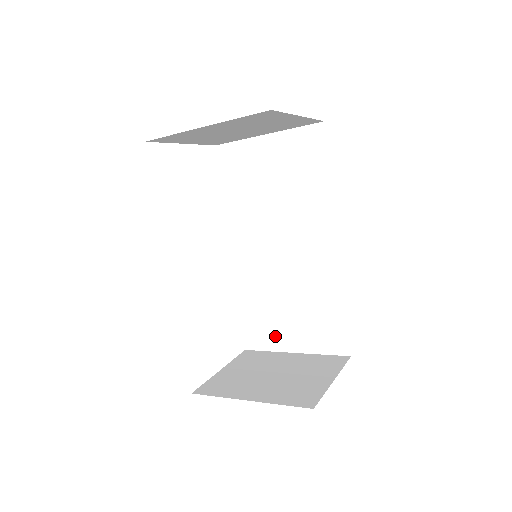
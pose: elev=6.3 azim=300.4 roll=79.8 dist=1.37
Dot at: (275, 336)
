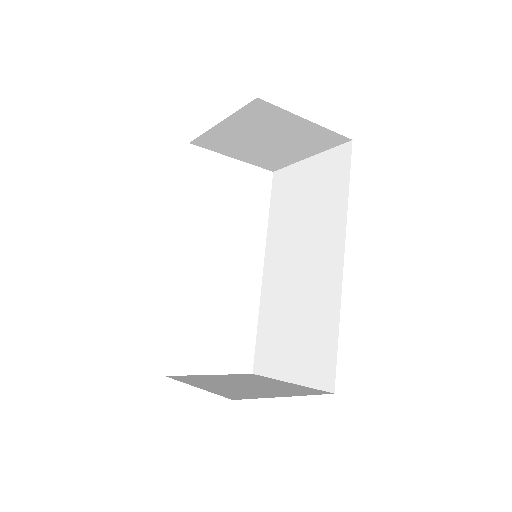
Dot at: (277, 361)
